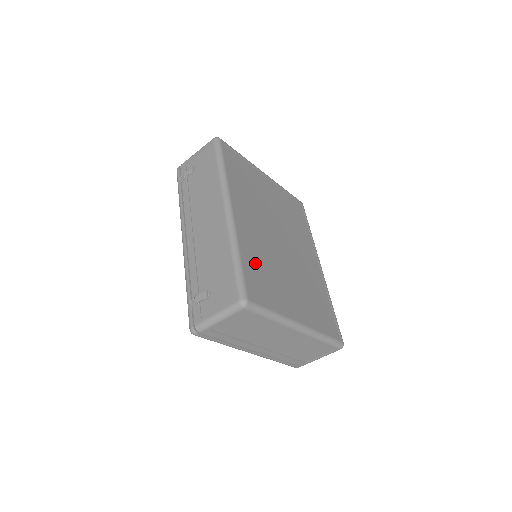
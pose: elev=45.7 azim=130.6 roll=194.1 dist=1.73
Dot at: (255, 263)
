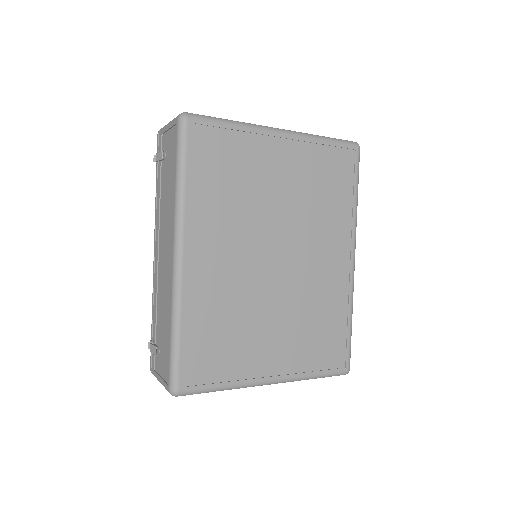
Dot at: (207, 328)
